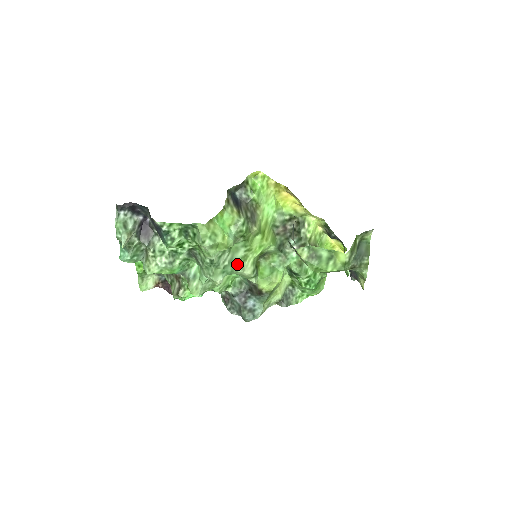
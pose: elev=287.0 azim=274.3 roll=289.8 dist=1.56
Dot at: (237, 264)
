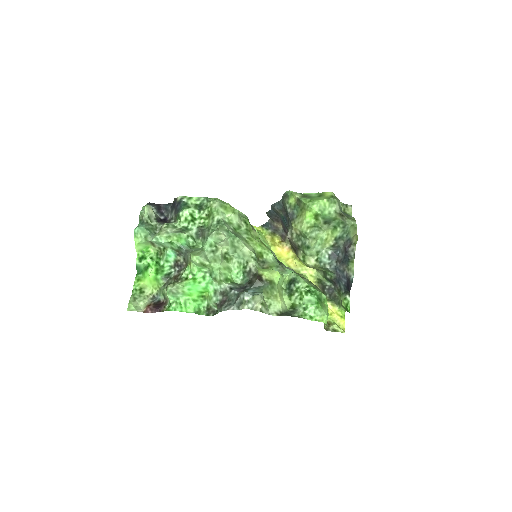
Dot at: (240, 237)
